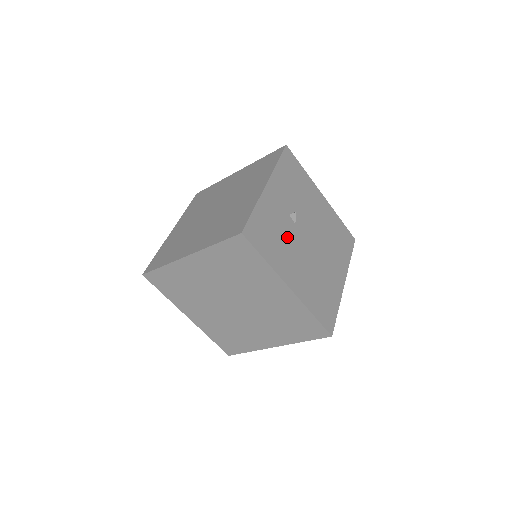
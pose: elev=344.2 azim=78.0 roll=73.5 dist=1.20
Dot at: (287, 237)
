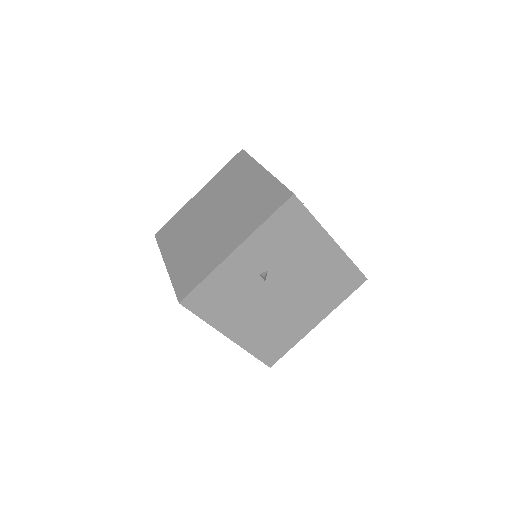
Dot at: (245, 296)
